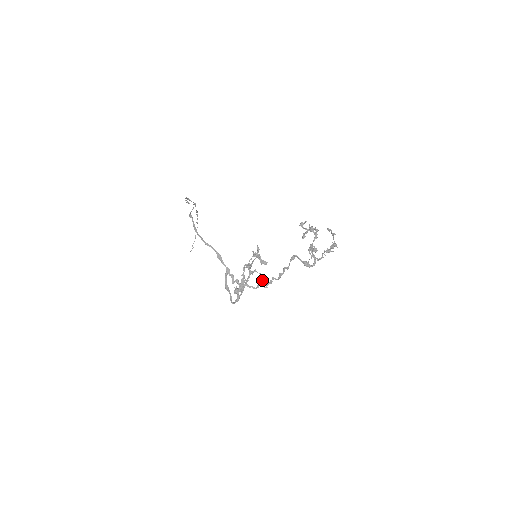
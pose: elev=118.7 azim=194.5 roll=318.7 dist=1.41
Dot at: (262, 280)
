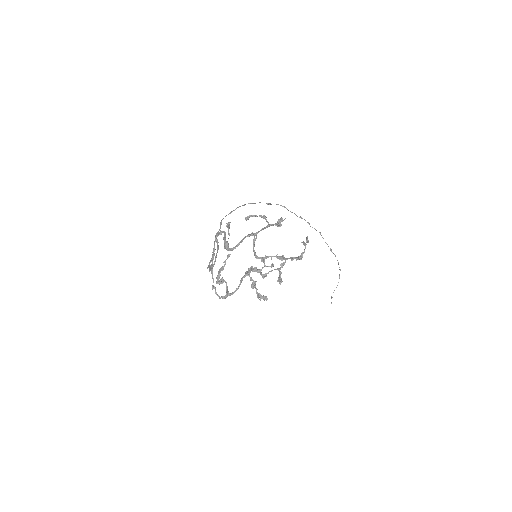
Dot at: (253, 288)
